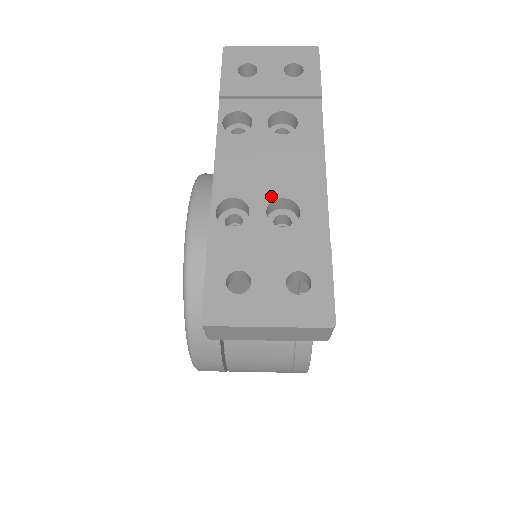
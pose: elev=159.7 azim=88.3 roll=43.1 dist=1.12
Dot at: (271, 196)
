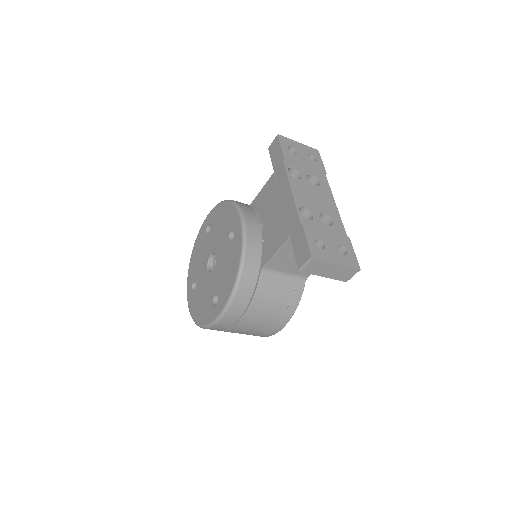
Dot at: (319, 211)
